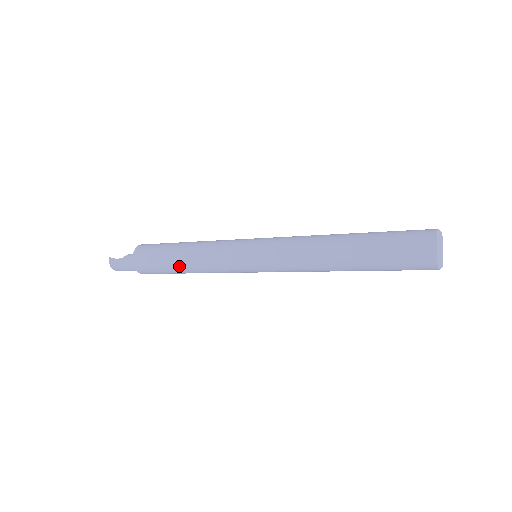
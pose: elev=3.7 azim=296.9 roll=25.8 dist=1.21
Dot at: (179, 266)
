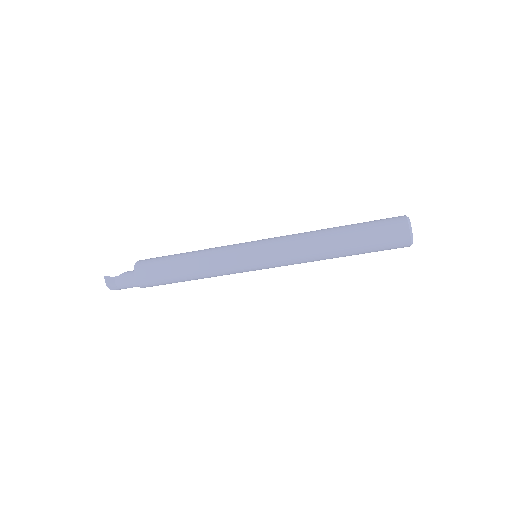
Dot at: (184, 272)
